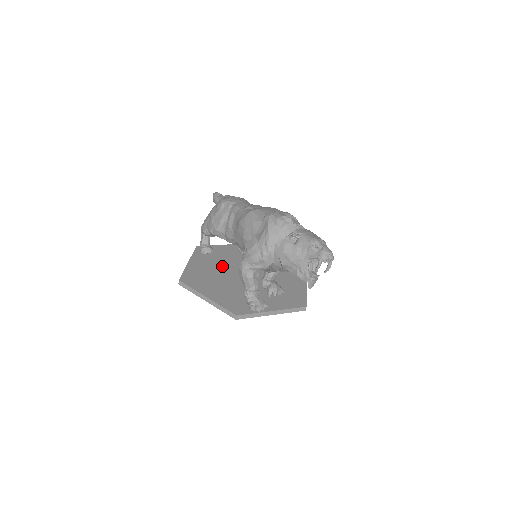
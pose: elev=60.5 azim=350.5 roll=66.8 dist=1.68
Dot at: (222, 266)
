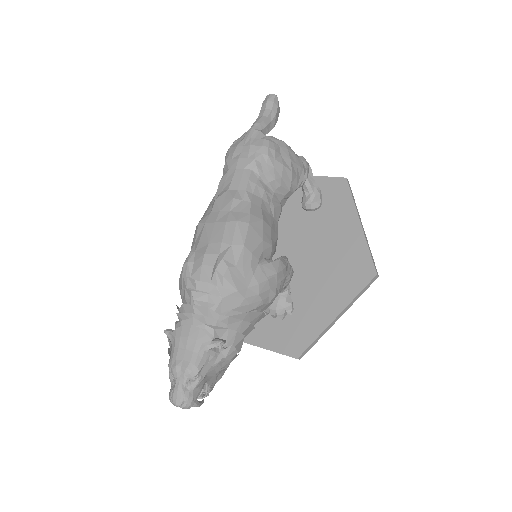
Dot at: occluded
